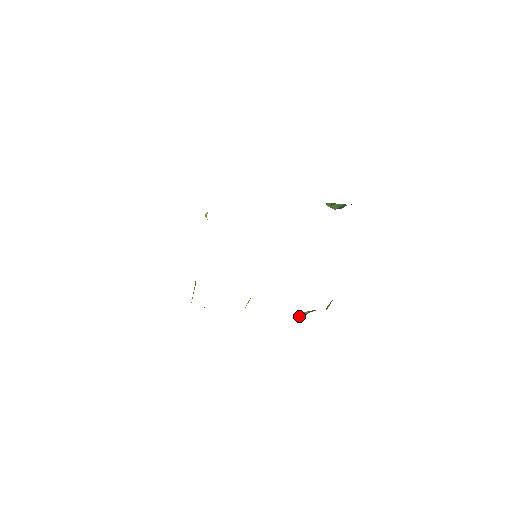
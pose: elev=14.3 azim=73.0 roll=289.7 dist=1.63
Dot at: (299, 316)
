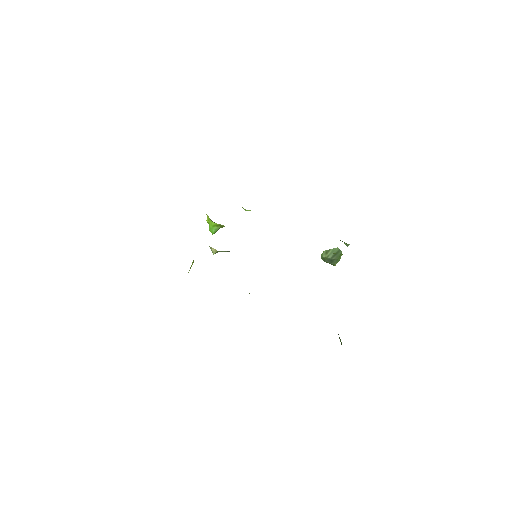
Dot at: occluded
